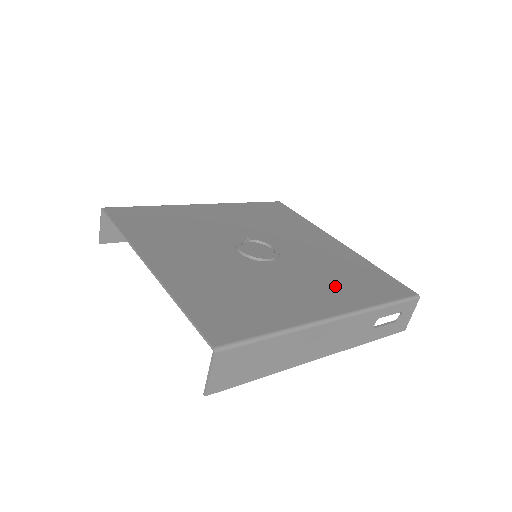
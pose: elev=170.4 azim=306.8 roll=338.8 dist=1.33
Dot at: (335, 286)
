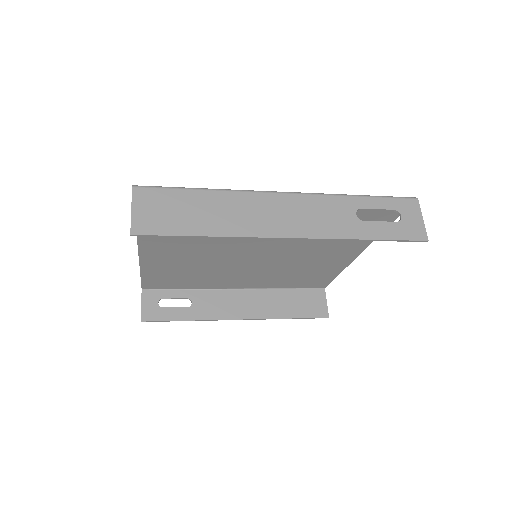
Dot at: occluded
